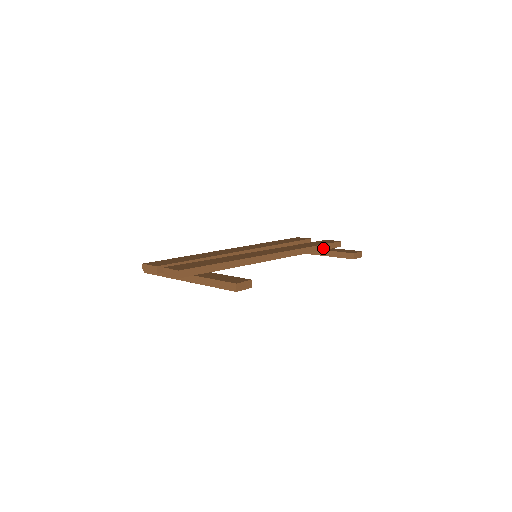
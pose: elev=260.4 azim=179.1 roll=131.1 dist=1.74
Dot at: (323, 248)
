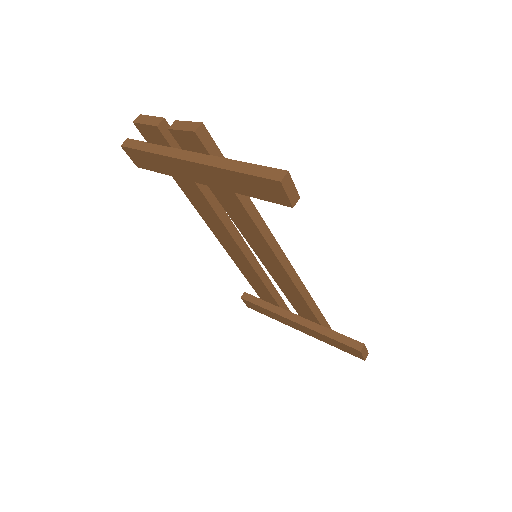
Dot at: (322, 322)
